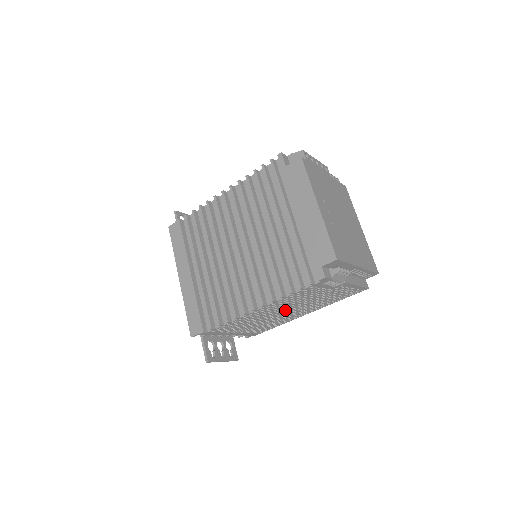
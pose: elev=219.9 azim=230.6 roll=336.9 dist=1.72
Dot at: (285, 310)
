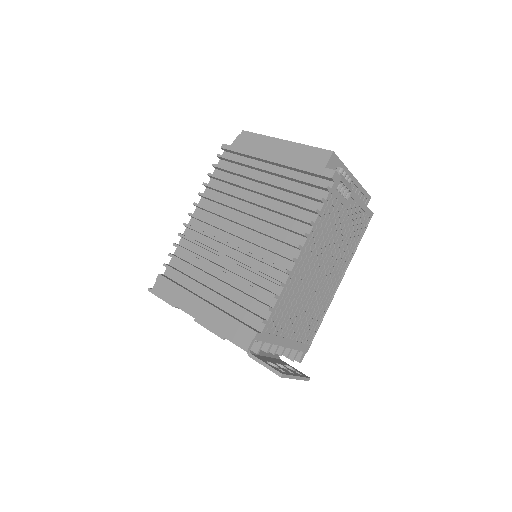
Dot at: (320, 267)
